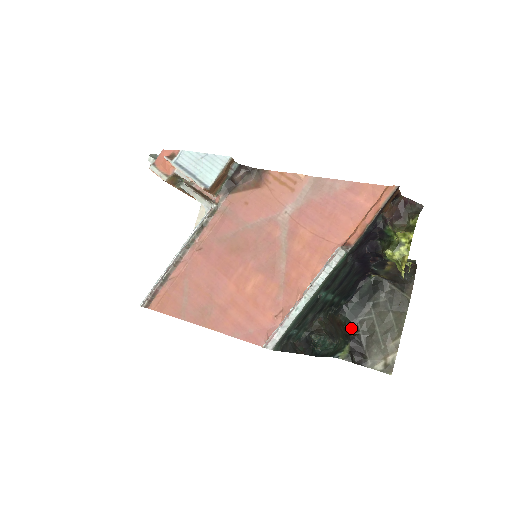
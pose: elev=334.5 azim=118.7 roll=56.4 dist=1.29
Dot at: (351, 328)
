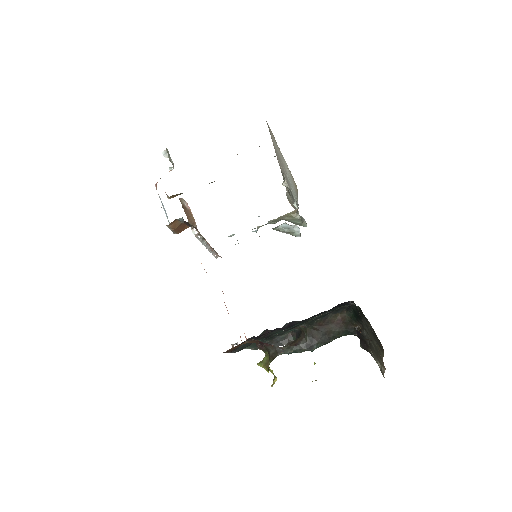
Dot at: (358, 324)
